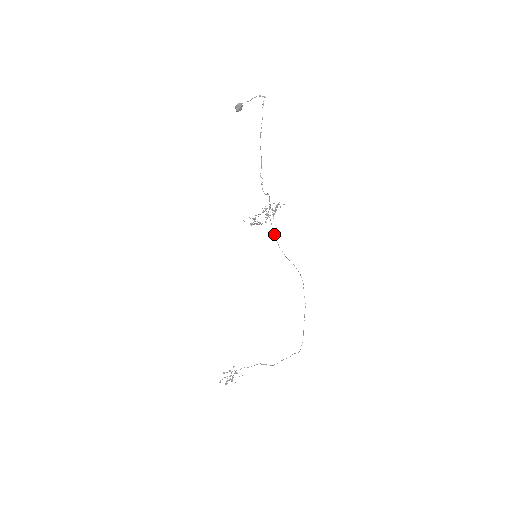
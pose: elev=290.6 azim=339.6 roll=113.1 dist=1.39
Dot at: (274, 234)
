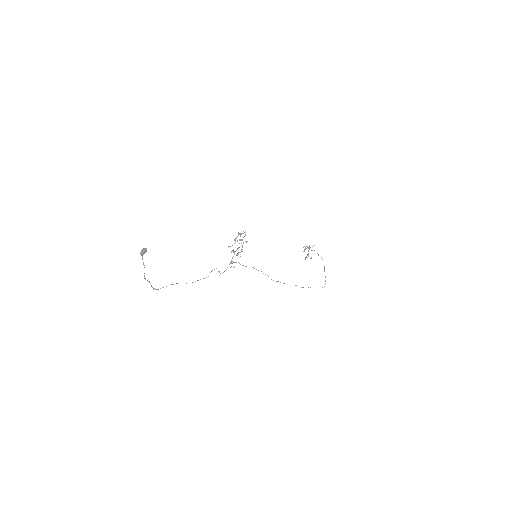
Dot at: occluded
